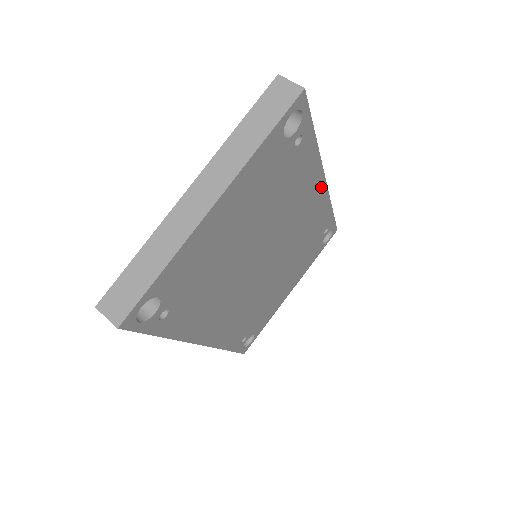
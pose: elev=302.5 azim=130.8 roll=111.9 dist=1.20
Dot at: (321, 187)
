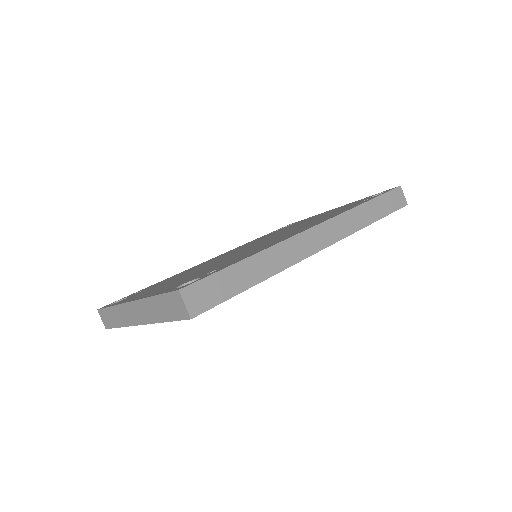
Dot at: occluded
